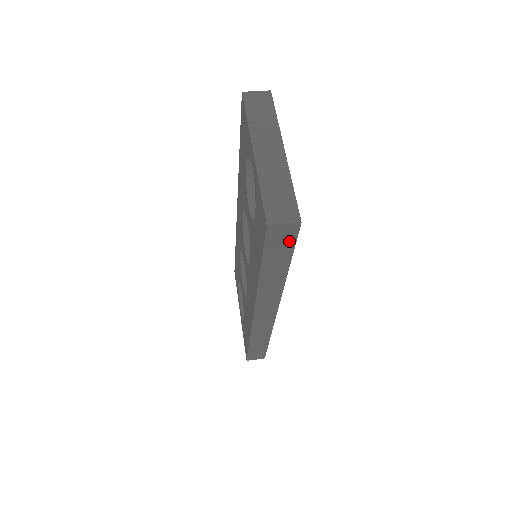
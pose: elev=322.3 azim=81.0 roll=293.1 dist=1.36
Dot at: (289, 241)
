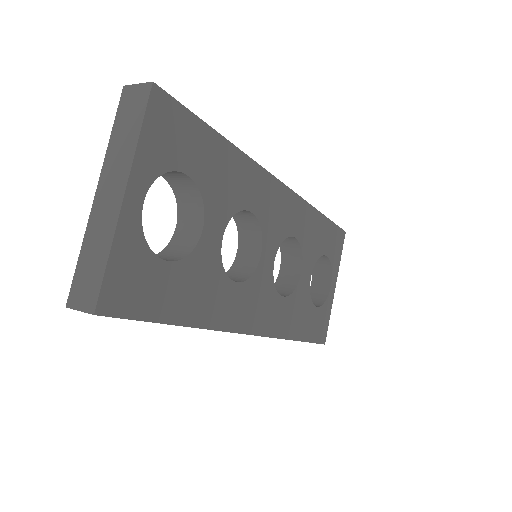
Dot at: (122, 317)
